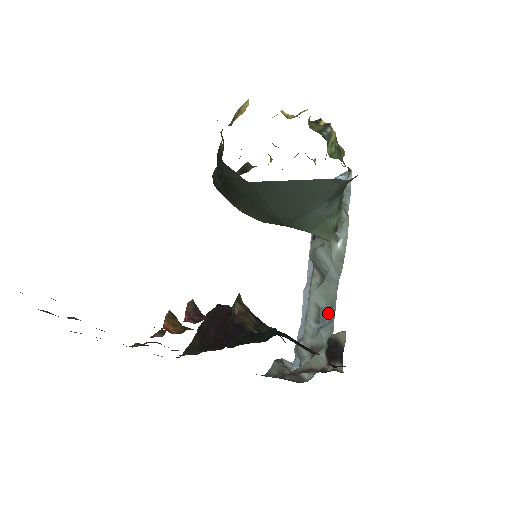
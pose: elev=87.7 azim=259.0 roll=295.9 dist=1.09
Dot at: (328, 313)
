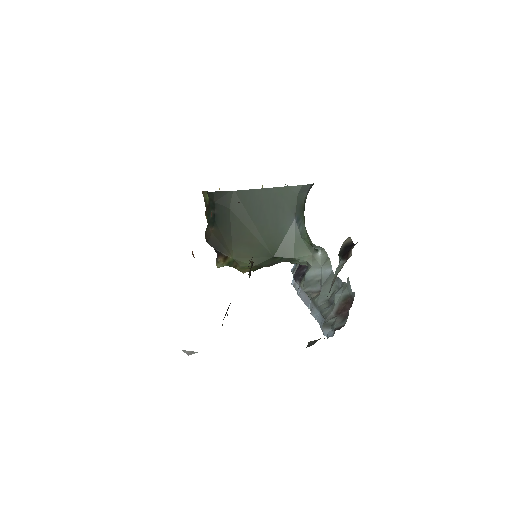
Dot at: (336, 290)
